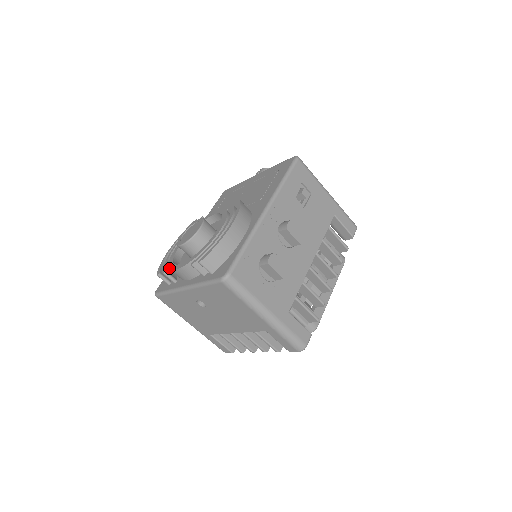
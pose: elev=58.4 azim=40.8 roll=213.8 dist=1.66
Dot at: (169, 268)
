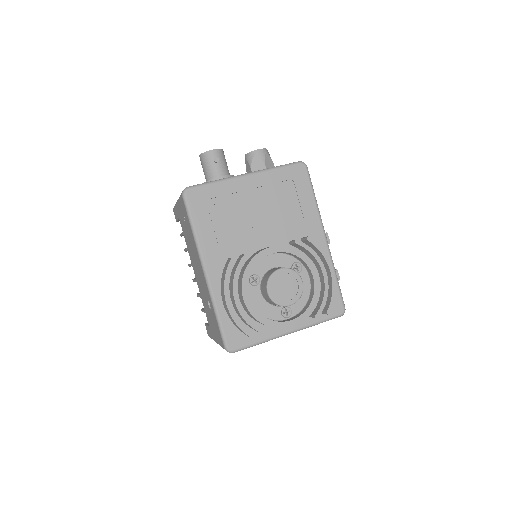
Dot at: occluded
